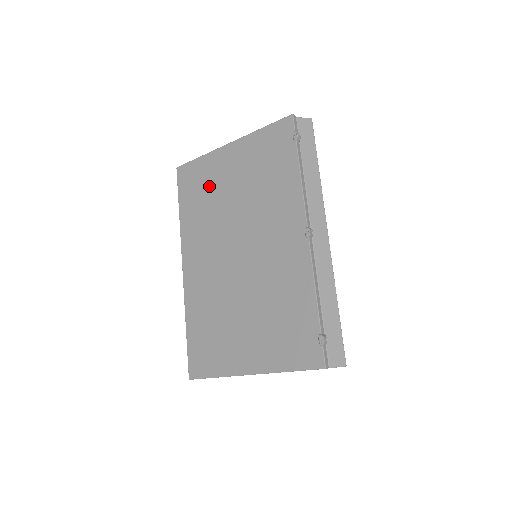
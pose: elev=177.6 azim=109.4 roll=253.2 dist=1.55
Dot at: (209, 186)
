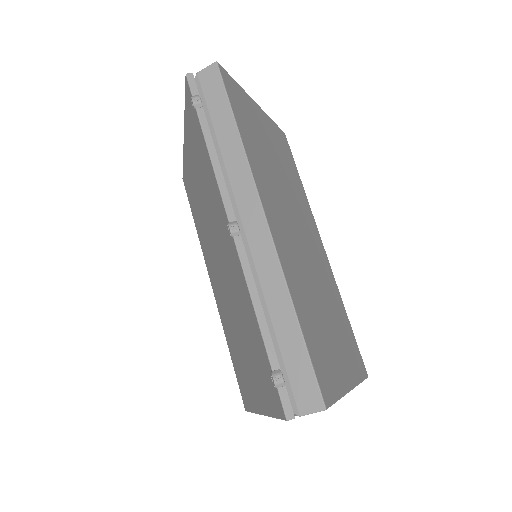
Dot at: (193, 192)
